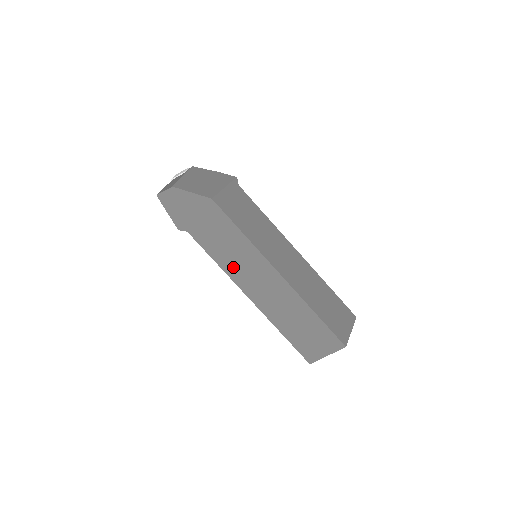
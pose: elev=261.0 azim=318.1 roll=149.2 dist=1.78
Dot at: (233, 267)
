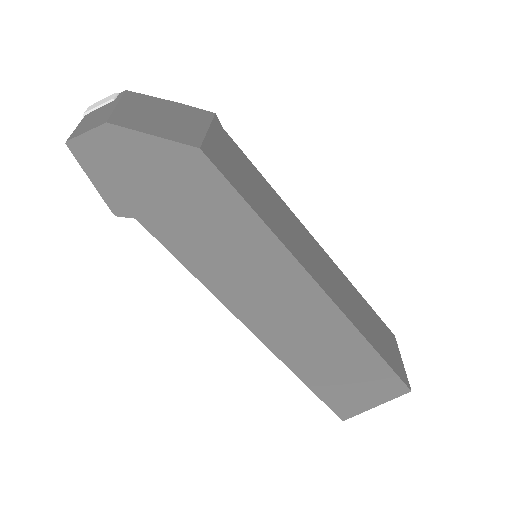
Dot at: (228, 281)
